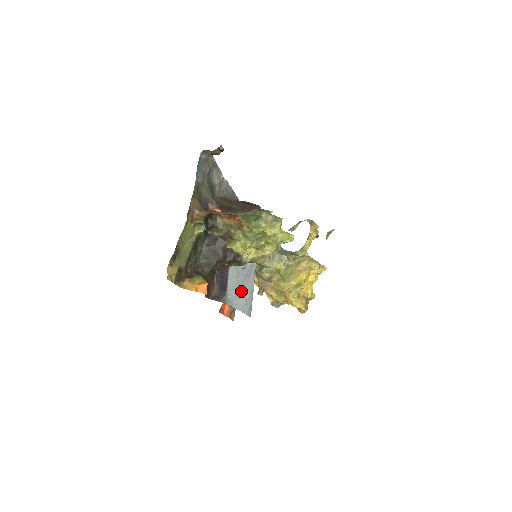
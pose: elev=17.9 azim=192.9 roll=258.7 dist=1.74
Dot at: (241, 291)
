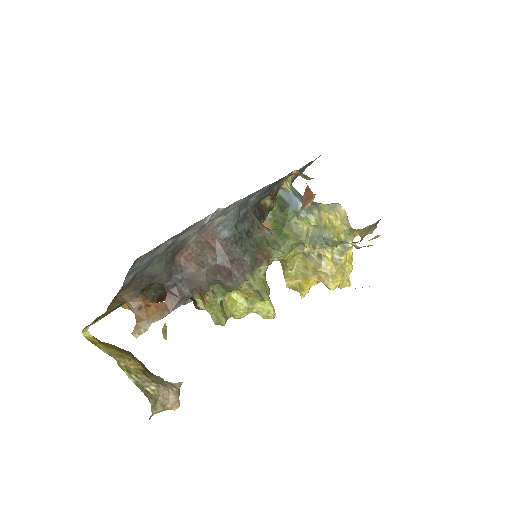
Dot at: occluded
